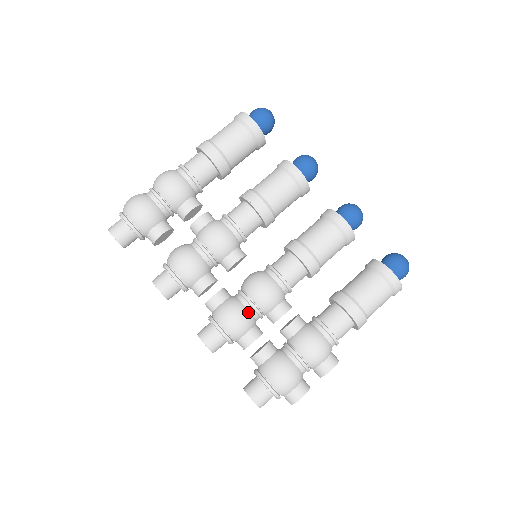
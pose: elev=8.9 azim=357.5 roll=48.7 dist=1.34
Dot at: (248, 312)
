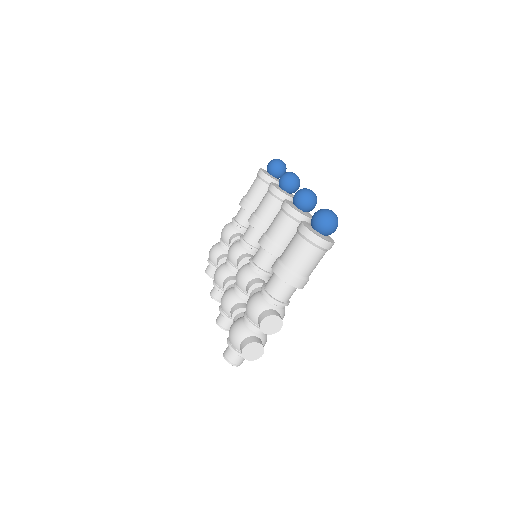
Dot at: (233, 292)
